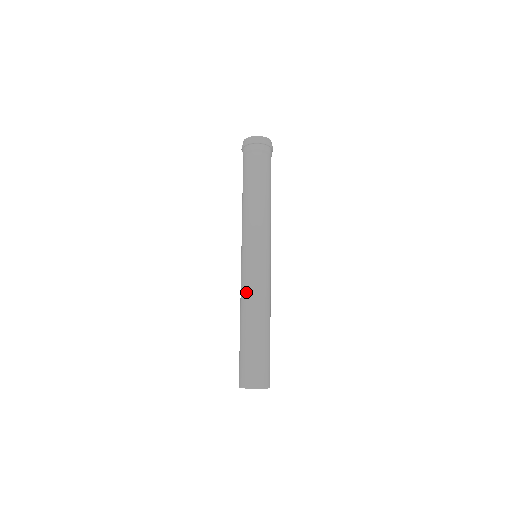
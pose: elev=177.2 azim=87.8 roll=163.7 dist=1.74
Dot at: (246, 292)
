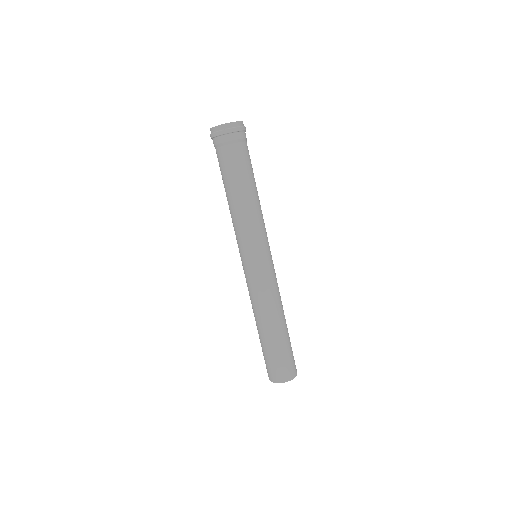
Dot at: (251, 299)
